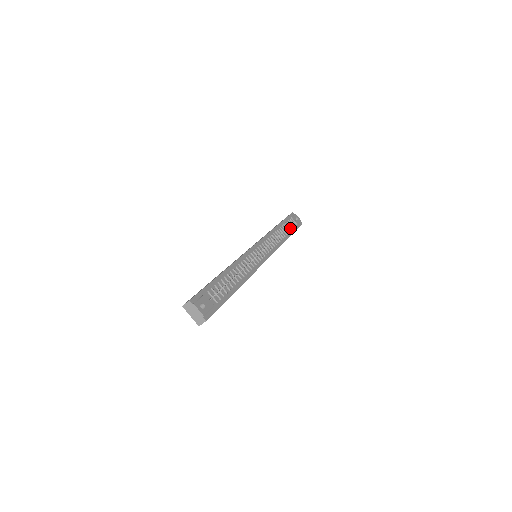
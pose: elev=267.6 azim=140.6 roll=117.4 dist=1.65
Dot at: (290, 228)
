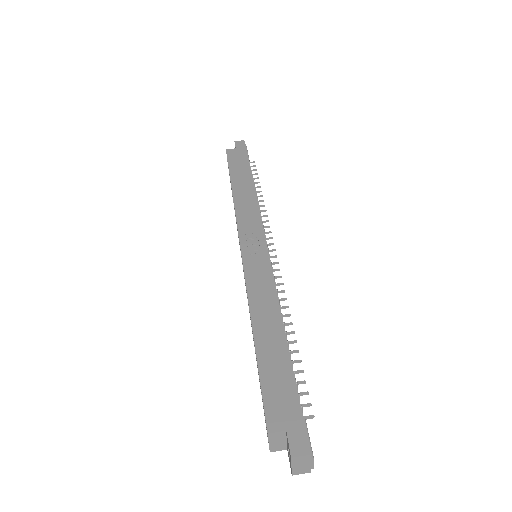
Dot at: occluded
